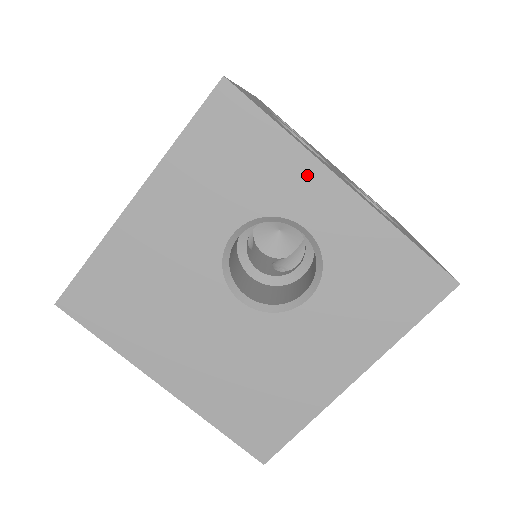
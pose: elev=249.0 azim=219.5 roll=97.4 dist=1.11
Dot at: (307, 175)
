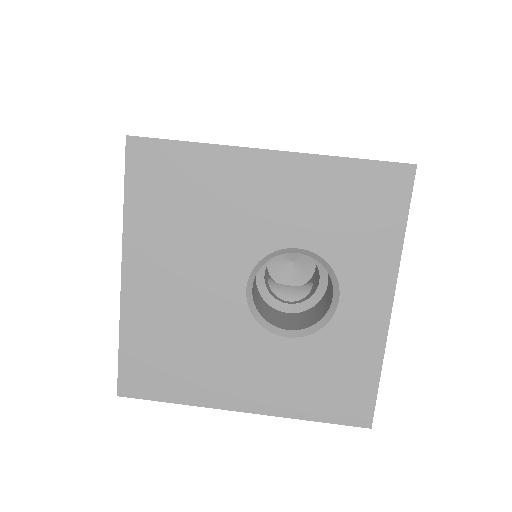
Dot at: (381, 274)
